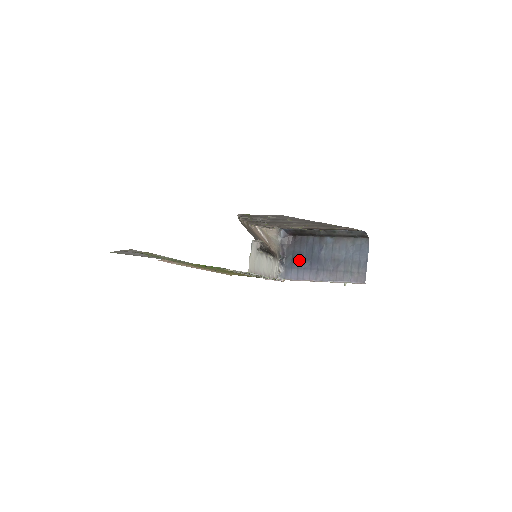
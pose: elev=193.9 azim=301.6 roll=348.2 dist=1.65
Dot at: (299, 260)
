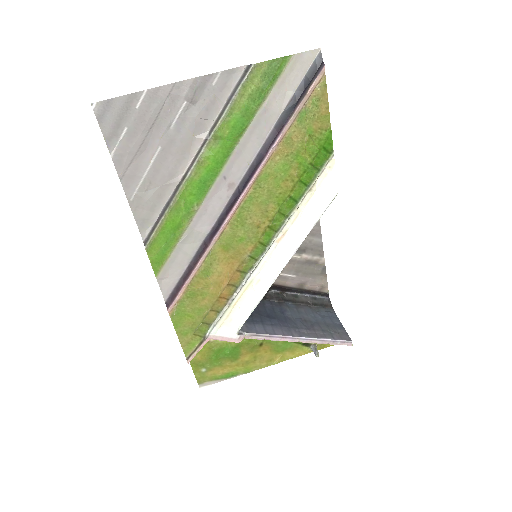
Dot at: (261, 317)
